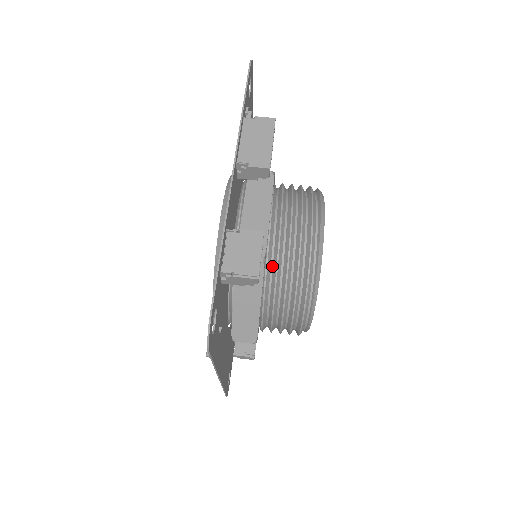
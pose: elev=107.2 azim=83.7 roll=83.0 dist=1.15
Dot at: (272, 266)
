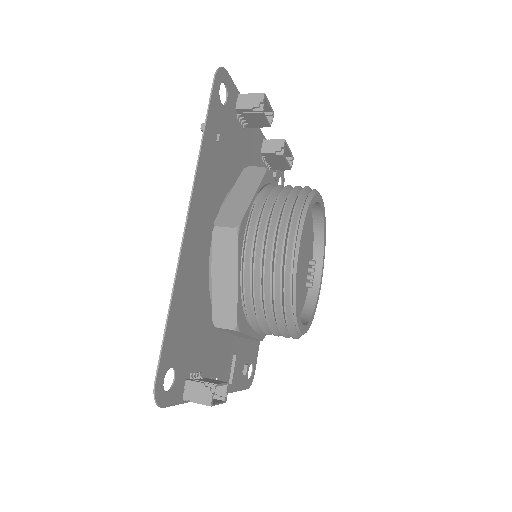
Dot at: occluded
